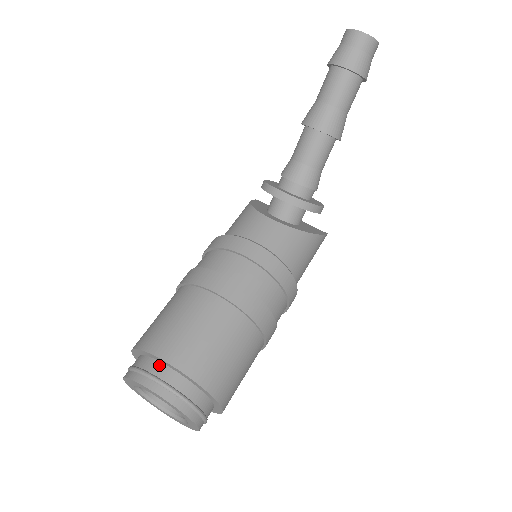
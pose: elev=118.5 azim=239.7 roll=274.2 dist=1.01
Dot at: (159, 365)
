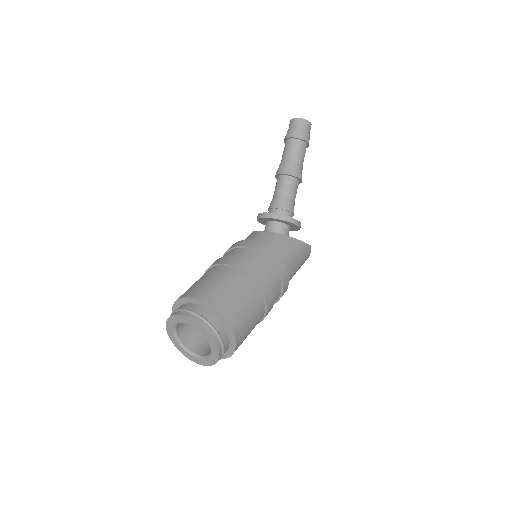
Dot at: (187, 304)
